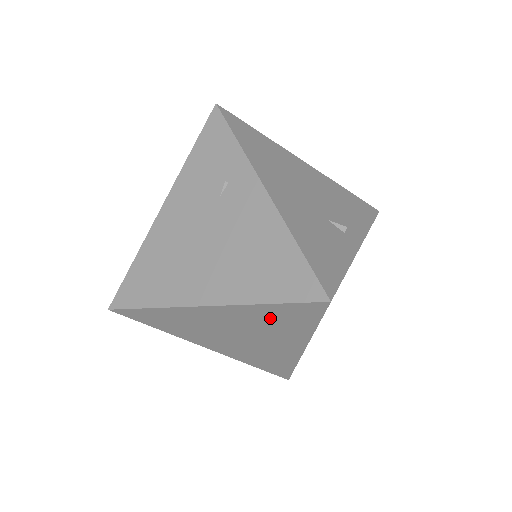
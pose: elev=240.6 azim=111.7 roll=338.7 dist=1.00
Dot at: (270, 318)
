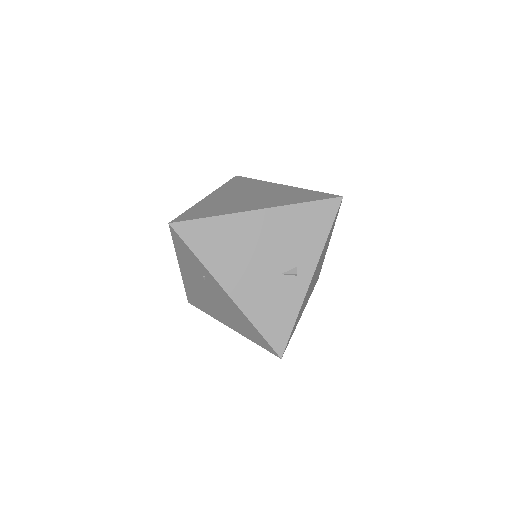
Dot at: occluded
